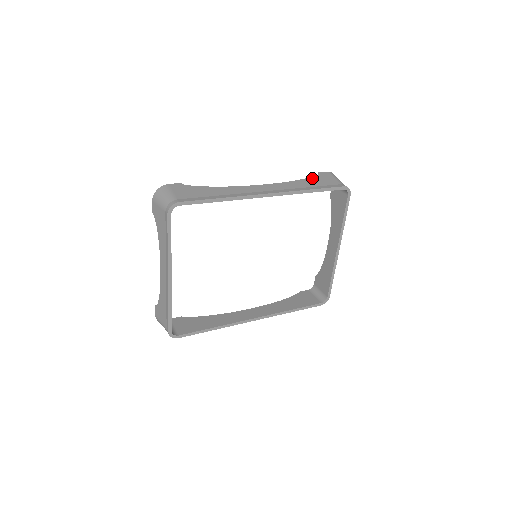
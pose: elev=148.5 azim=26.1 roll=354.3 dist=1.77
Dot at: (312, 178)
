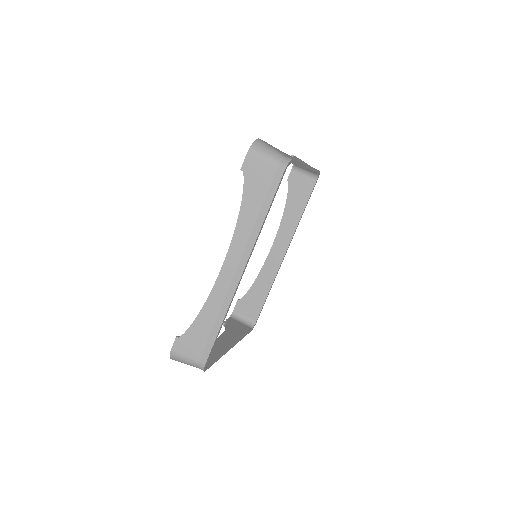
Dot at: (246, 192)
